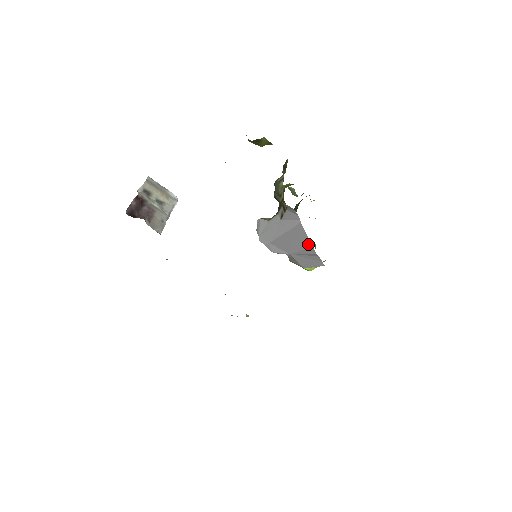
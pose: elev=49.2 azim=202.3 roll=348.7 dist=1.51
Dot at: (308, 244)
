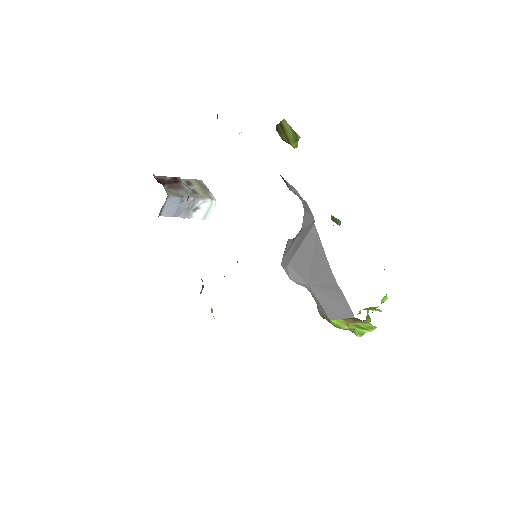
Dot at: (325, 263)
